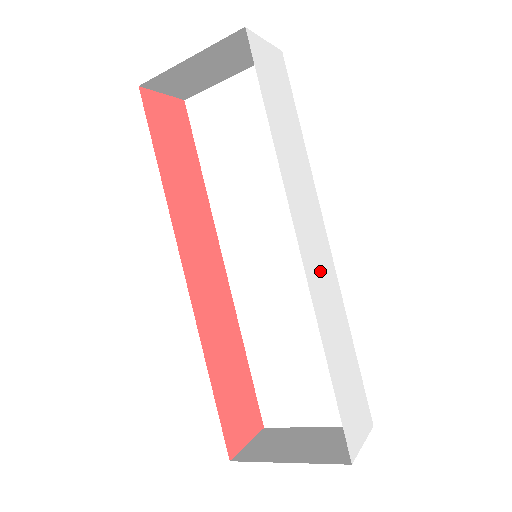
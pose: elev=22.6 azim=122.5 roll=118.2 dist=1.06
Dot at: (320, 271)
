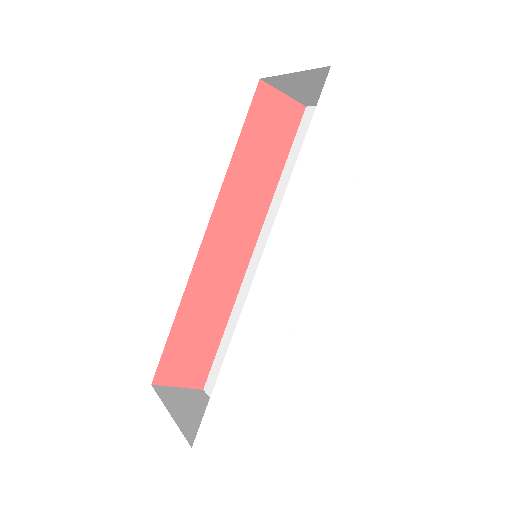
Dot at: (277, 297)
